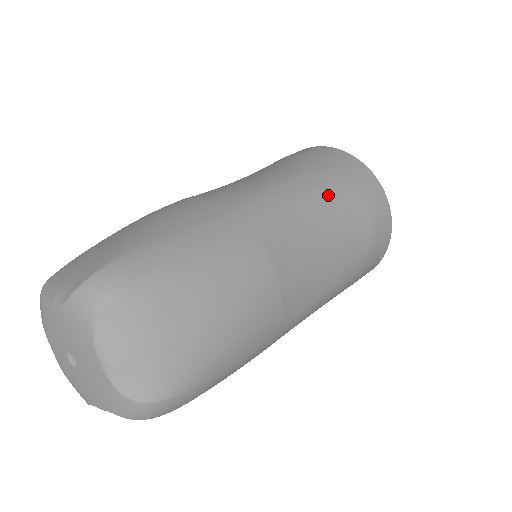
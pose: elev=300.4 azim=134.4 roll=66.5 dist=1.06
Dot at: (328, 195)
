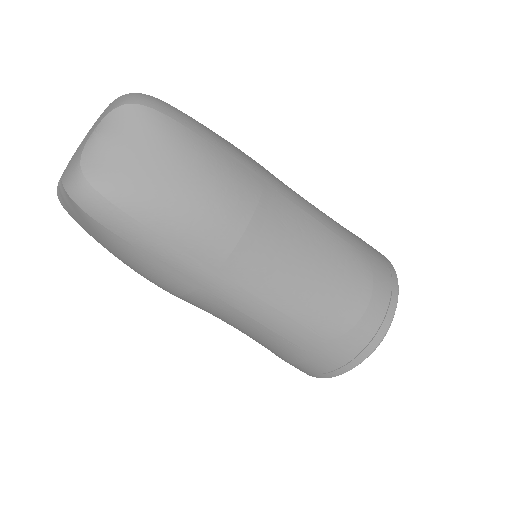
Dot at: (344, 249)
